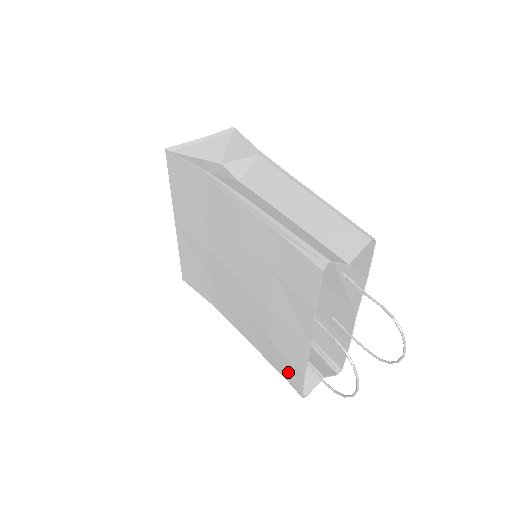
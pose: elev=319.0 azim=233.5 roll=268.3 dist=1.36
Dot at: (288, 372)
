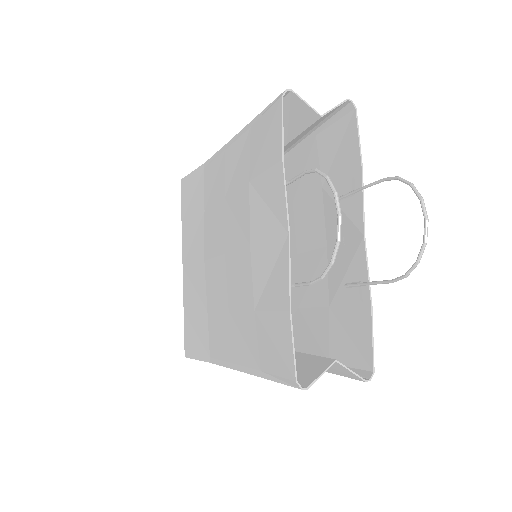
Dot at: (276, 346)
